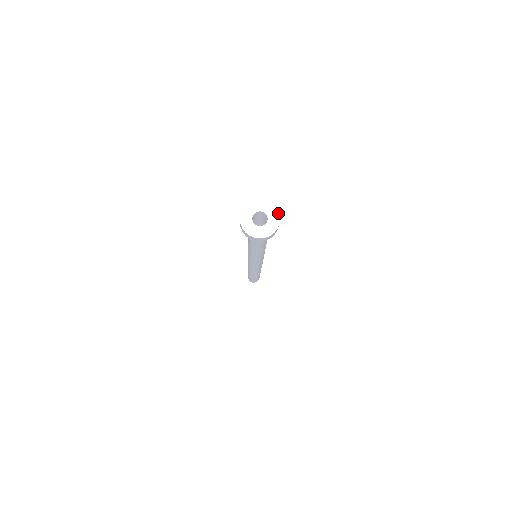
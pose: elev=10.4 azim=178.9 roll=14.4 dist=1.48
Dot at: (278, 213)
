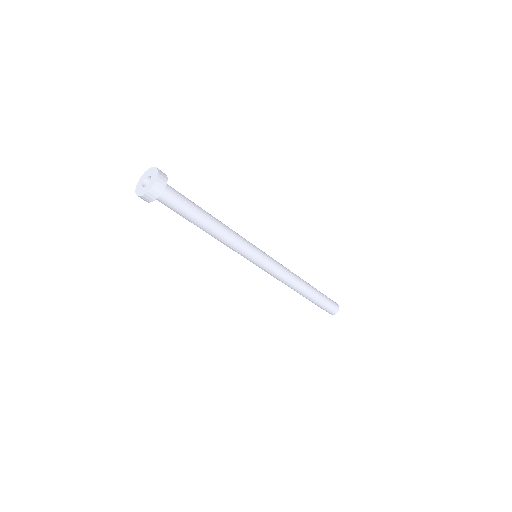
Dot at: (156, 168)
